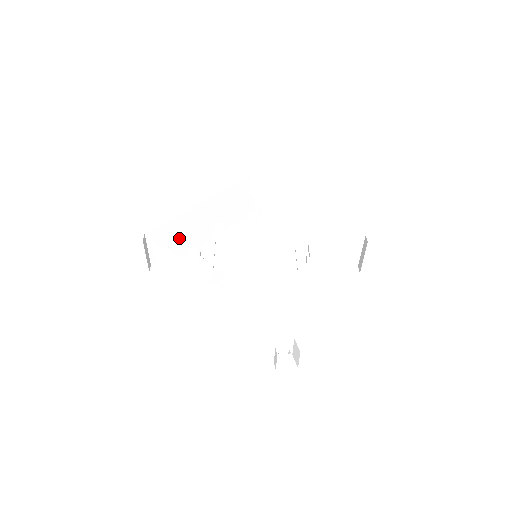
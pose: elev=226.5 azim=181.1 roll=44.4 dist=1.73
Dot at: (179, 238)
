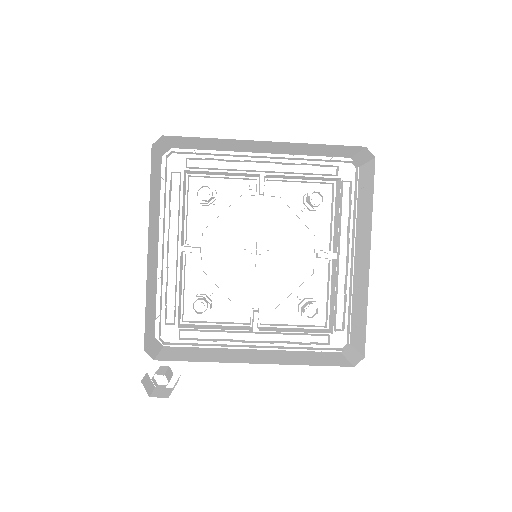
Dot at: occluded
